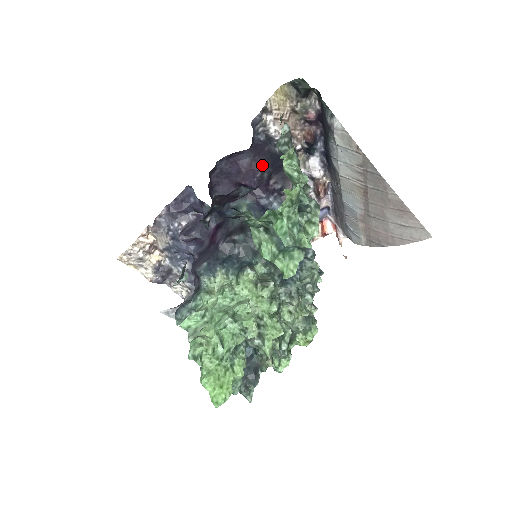
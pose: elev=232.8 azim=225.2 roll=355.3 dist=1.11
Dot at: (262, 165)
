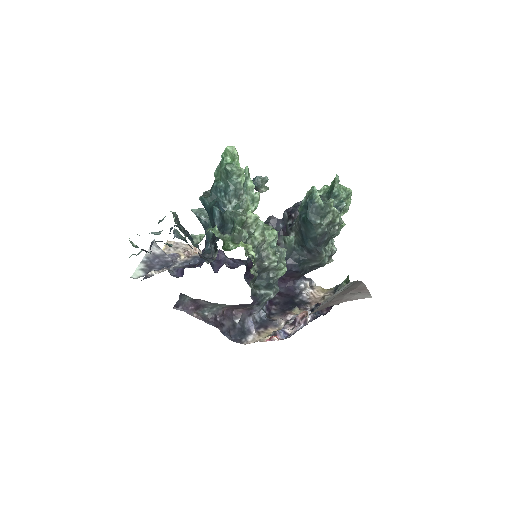
Dot at: (282, 296)
